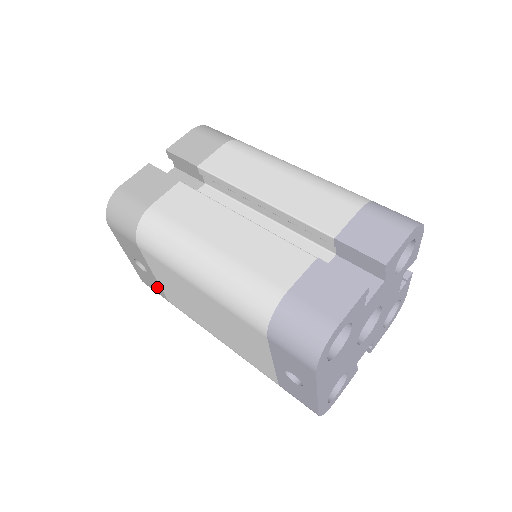
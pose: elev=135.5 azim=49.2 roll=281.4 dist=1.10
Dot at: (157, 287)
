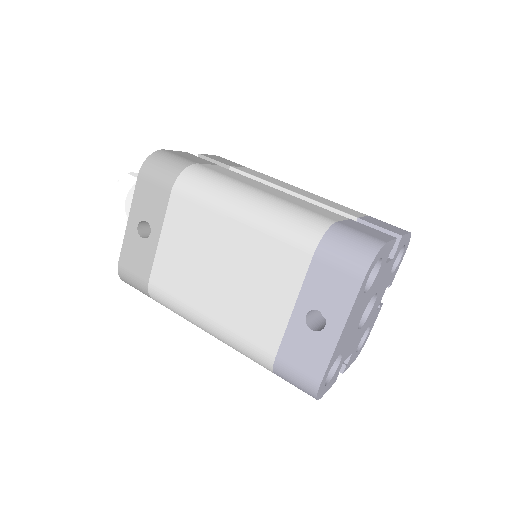
Dot at: (146, 261)
